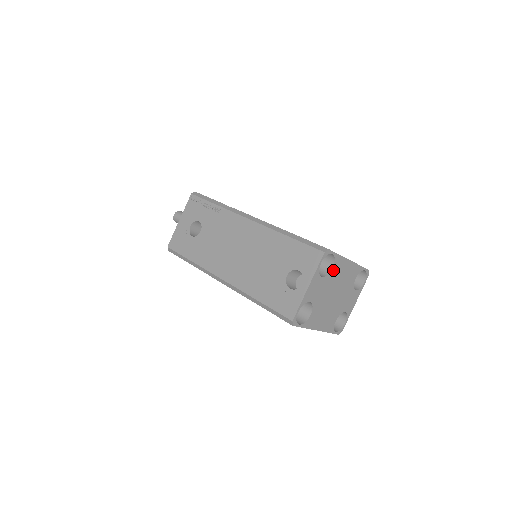
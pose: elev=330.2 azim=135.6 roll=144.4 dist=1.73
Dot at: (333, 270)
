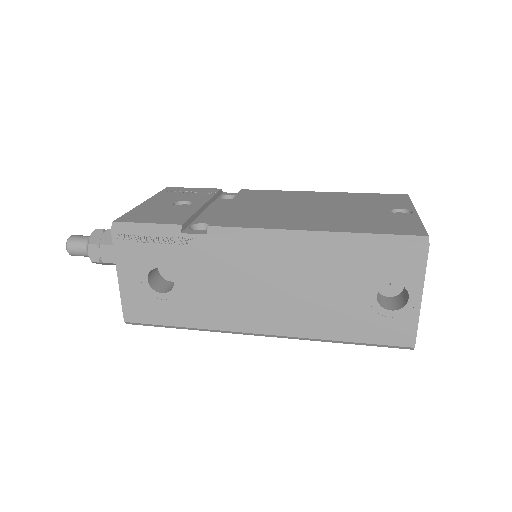
Dot at: occluded
